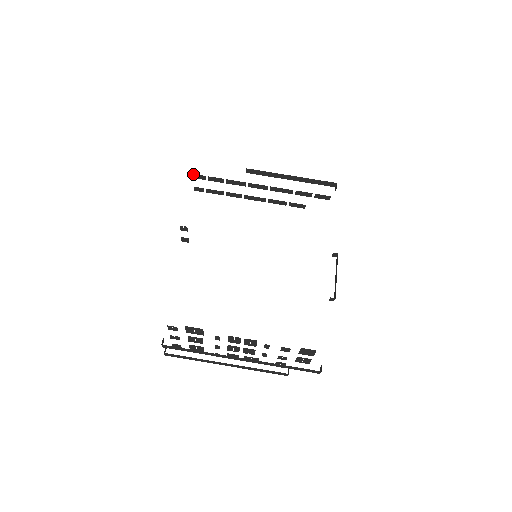
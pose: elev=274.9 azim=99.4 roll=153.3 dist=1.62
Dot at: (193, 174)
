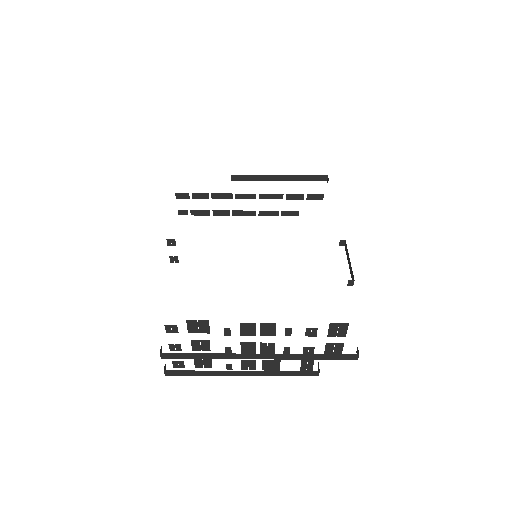
Dot at: (175, 193)
